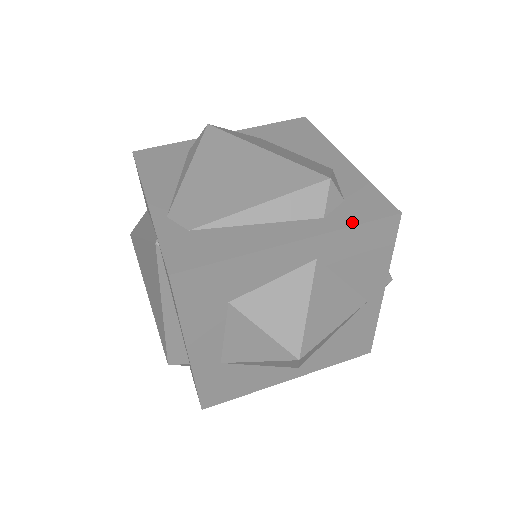
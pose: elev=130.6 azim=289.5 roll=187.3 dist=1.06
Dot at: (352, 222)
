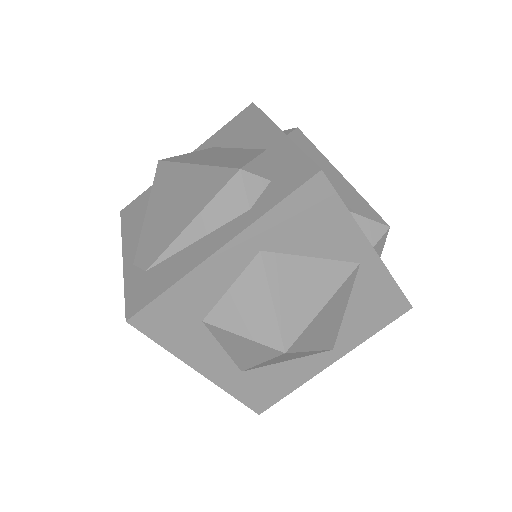
Dot at: (273, 203)
